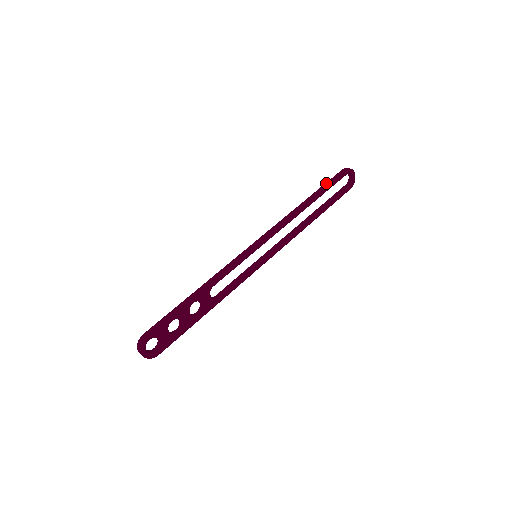
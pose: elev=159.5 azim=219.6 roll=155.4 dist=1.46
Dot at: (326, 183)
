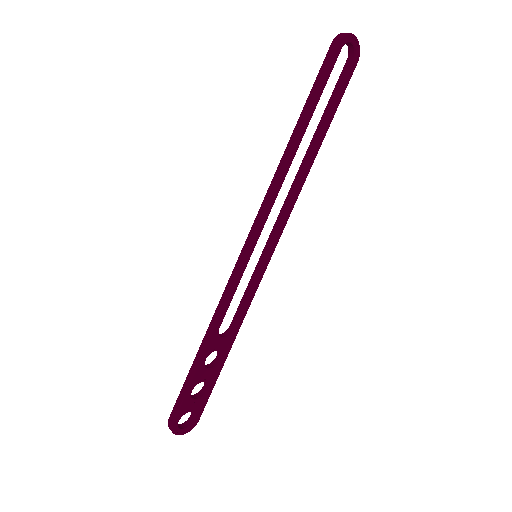
Dot at: (312, 87)
